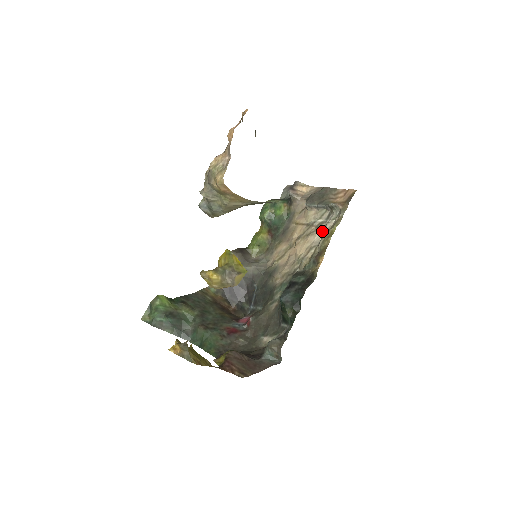
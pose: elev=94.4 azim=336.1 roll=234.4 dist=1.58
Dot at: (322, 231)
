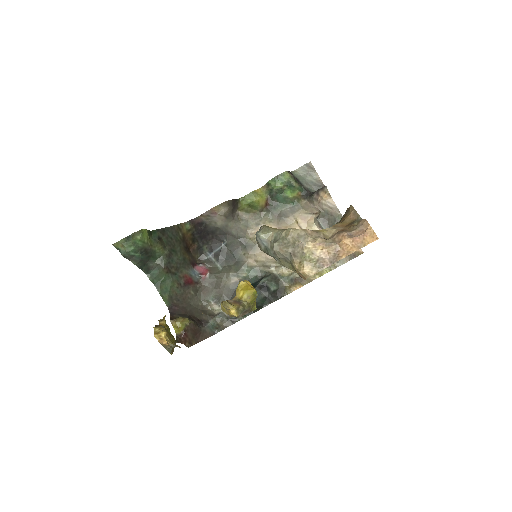
Dot at: occluded
